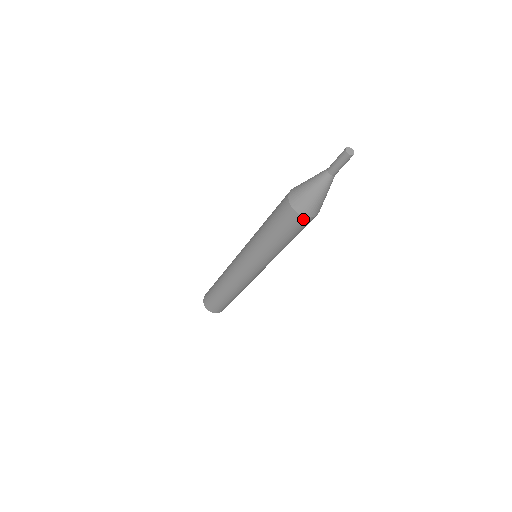
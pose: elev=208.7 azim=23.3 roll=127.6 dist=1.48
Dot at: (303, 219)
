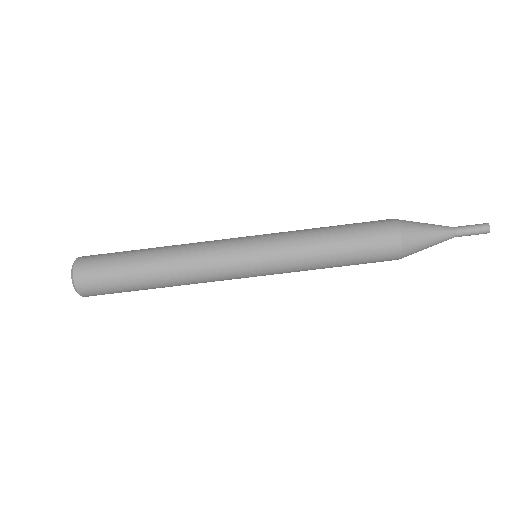
Dot at: (396, 248)
